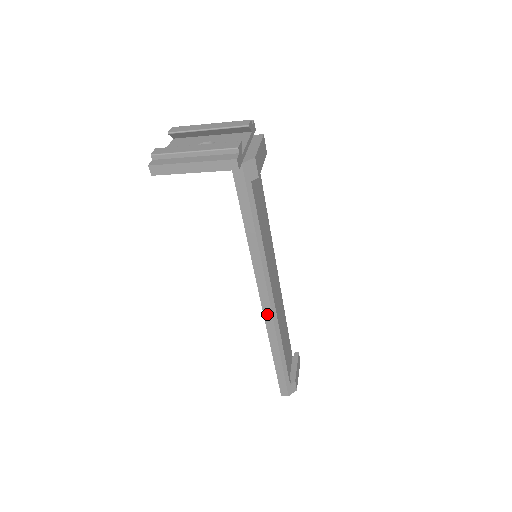
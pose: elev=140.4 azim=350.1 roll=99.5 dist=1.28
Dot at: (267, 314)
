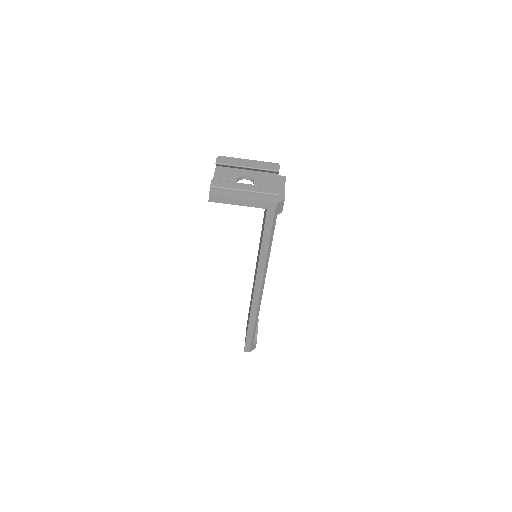
Dot at: (255, 298)
